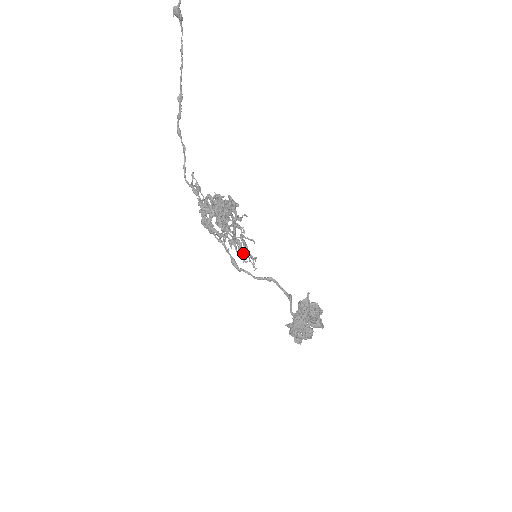
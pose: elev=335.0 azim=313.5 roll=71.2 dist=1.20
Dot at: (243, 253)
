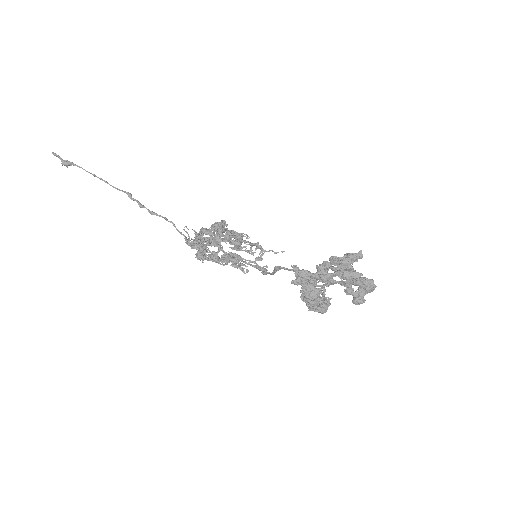
Dot at: (266, 251)
